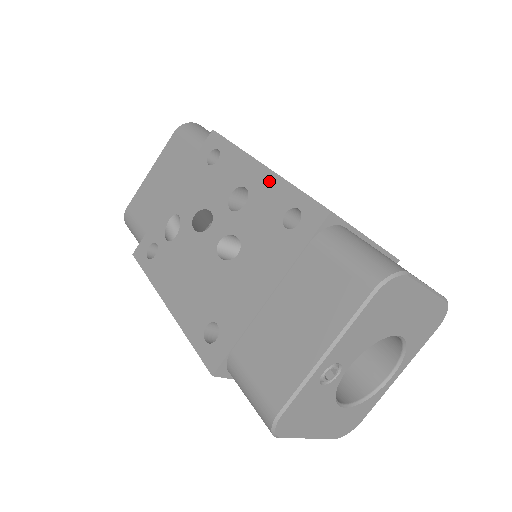
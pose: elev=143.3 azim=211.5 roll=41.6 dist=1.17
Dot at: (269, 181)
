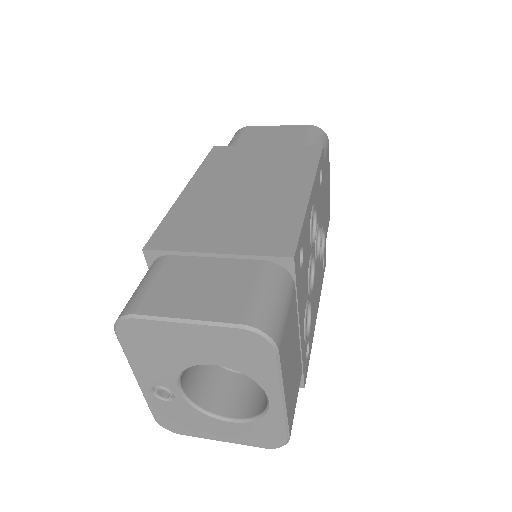
Dot at: occluded
